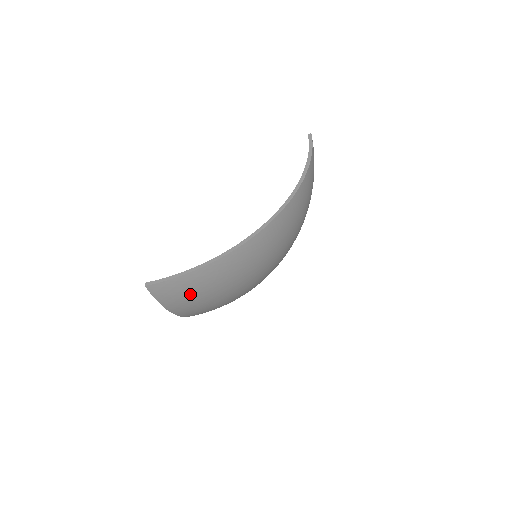
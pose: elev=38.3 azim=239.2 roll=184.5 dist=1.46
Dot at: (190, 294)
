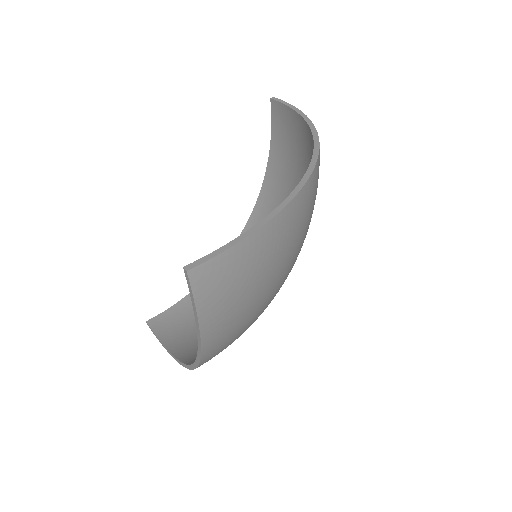
Dot at: occluded
